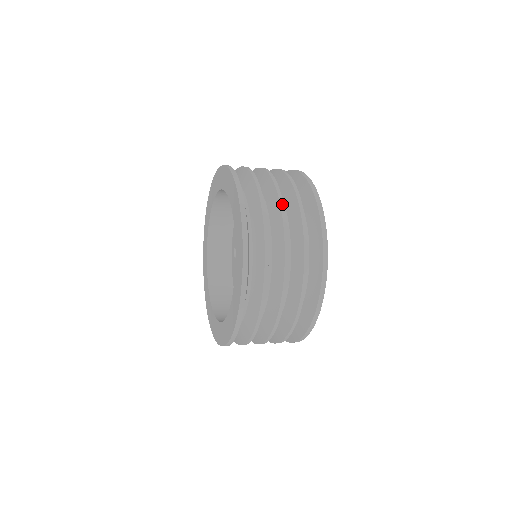
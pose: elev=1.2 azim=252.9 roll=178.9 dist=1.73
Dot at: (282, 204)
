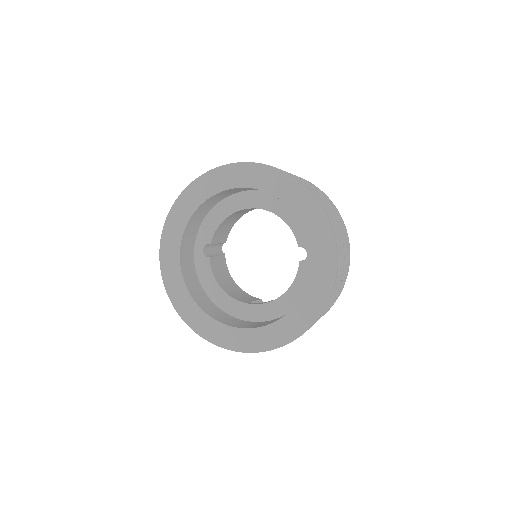
Dot at: occluded
